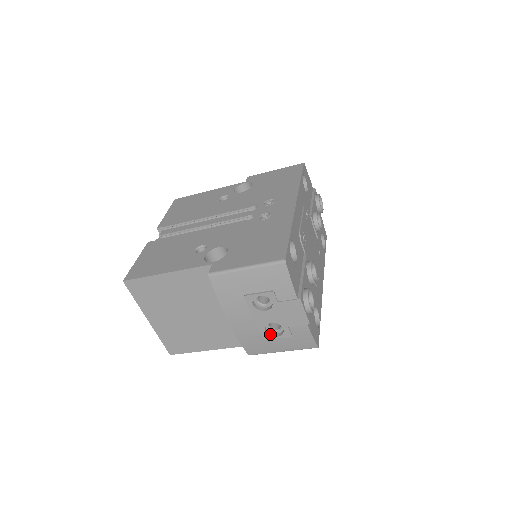
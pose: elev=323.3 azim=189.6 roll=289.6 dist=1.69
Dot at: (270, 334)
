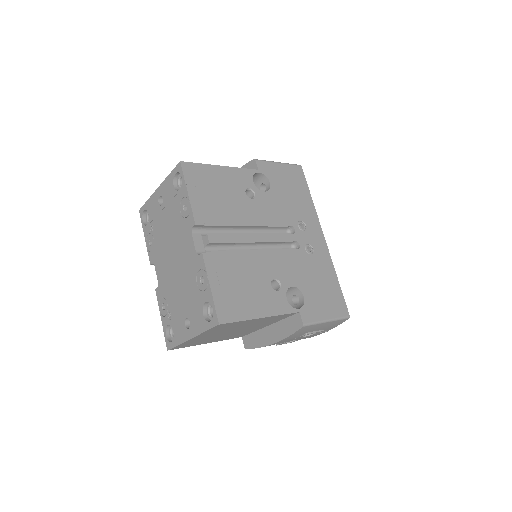
Dot at: occluded
